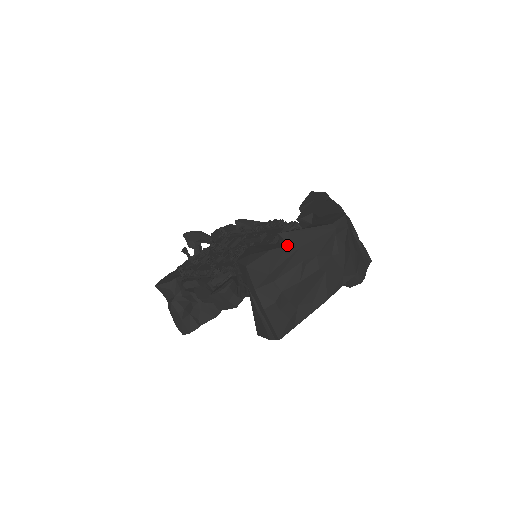
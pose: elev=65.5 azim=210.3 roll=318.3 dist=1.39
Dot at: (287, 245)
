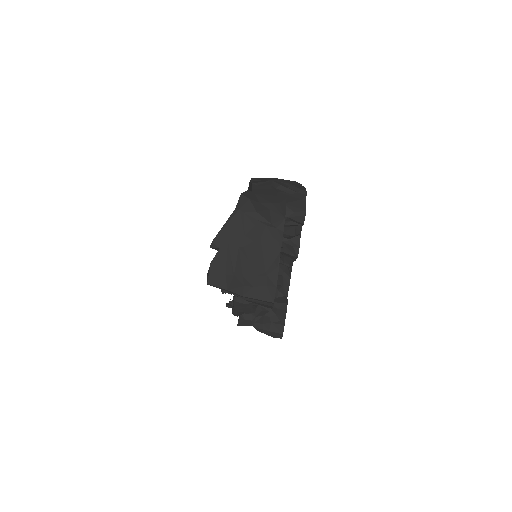
Dot at: (219, 249)
